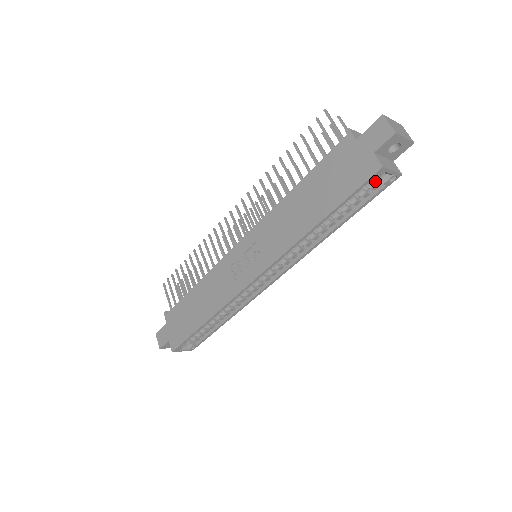
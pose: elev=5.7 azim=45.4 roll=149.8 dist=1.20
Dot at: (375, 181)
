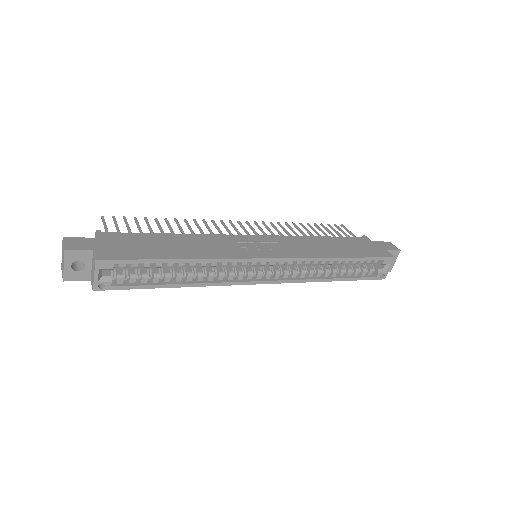
Dot at: (372, 270)
